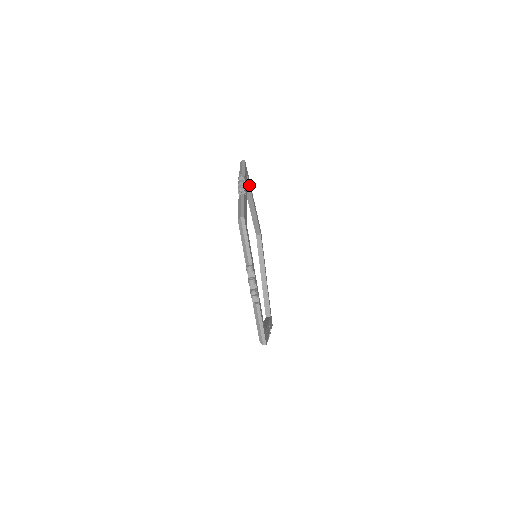
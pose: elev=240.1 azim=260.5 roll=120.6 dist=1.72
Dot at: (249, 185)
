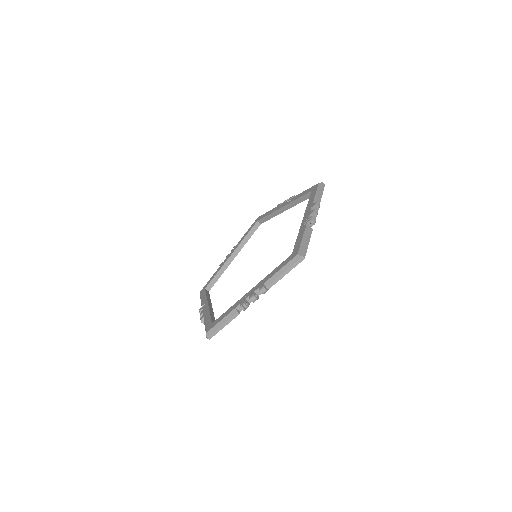
Dot at: (304, 200)
